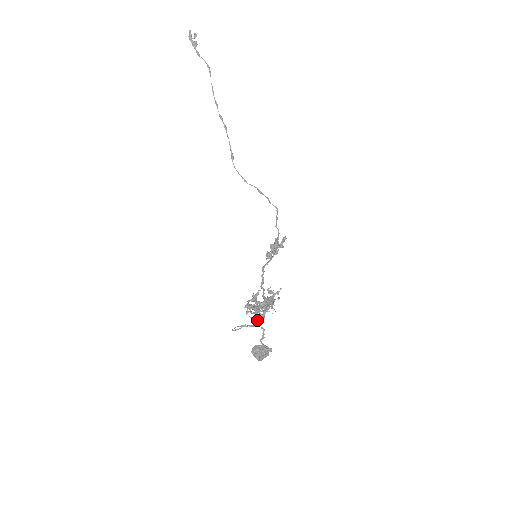
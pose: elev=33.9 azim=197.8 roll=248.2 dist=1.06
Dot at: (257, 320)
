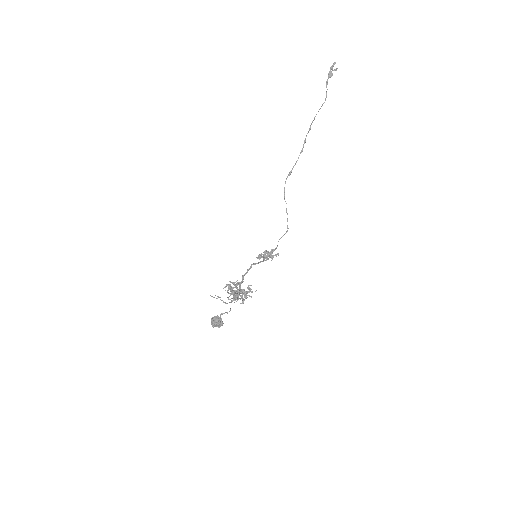
Dot at: (228, 299)
